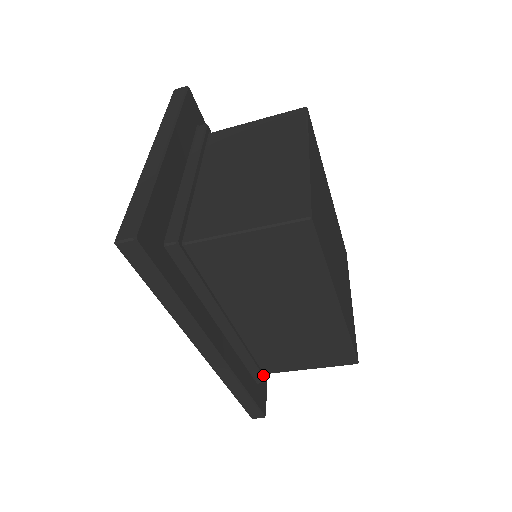
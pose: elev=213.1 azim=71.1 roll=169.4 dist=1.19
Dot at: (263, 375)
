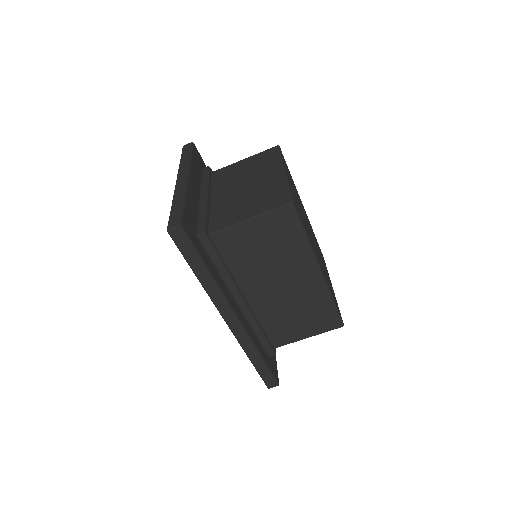
Dot at: (273, 348)
